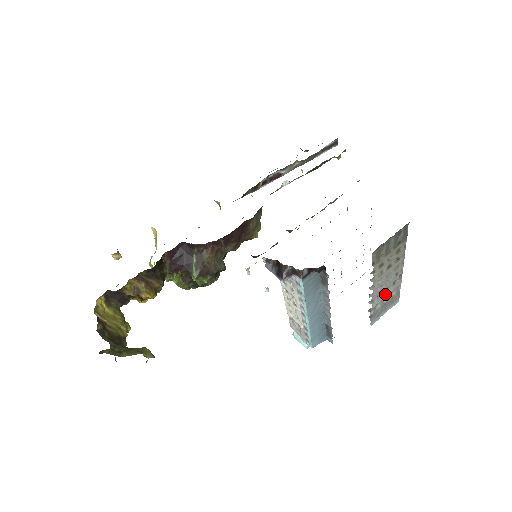
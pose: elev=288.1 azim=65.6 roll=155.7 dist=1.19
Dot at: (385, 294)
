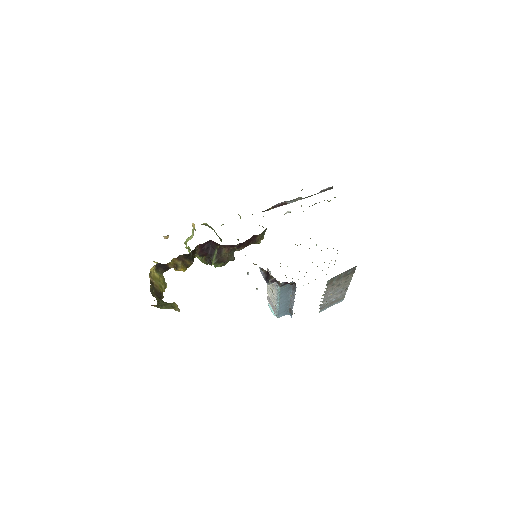
Dot at: (333, 298)
